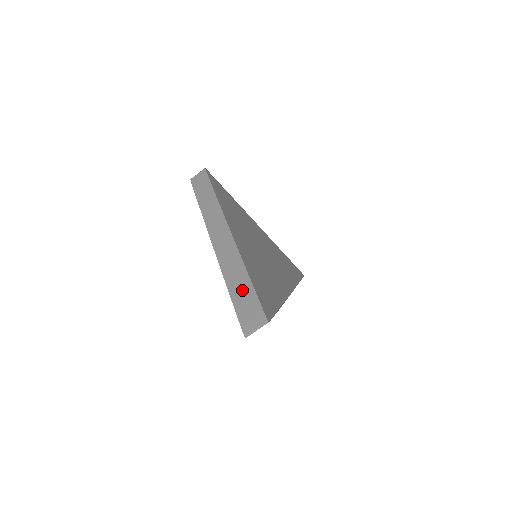
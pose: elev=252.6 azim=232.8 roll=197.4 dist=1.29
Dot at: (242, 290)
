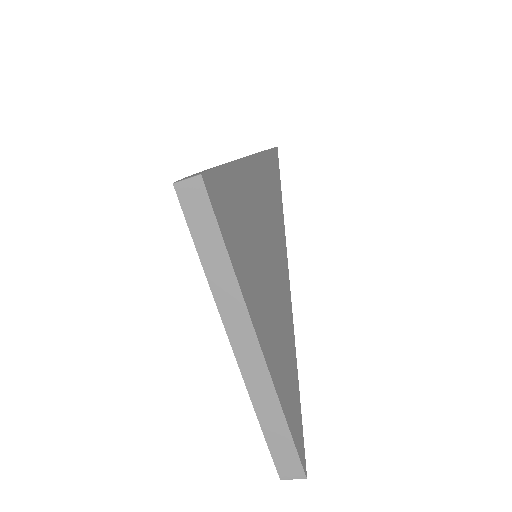
Dot at: (278, 434)
